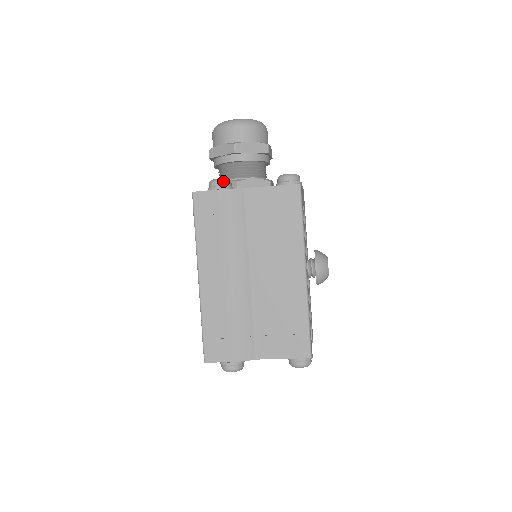
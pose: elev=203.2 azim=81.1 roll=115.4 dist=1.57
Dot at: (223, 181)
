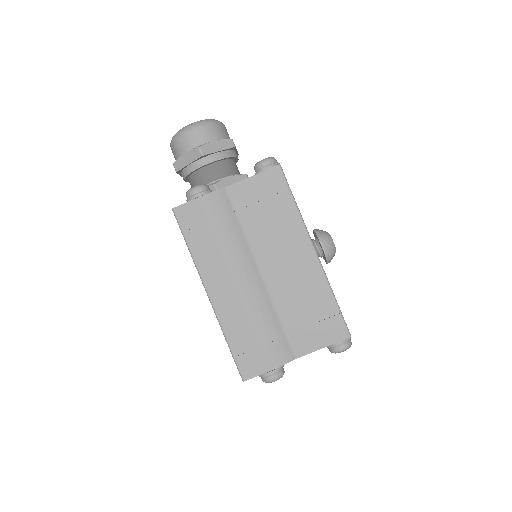
Dot at: (200, 187)
